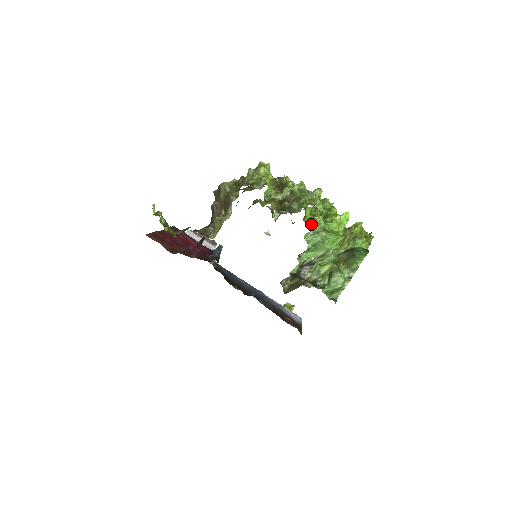
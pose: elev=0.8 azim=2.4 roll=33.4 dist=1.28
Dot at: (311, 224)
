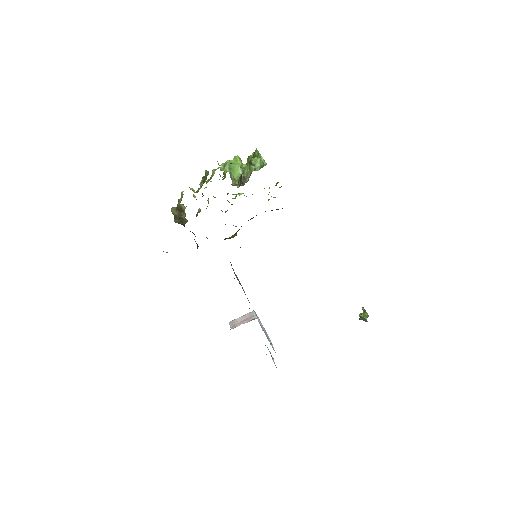
Dot at: occluded
